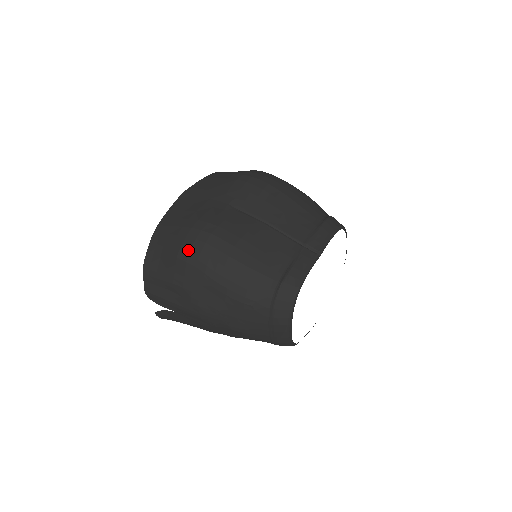
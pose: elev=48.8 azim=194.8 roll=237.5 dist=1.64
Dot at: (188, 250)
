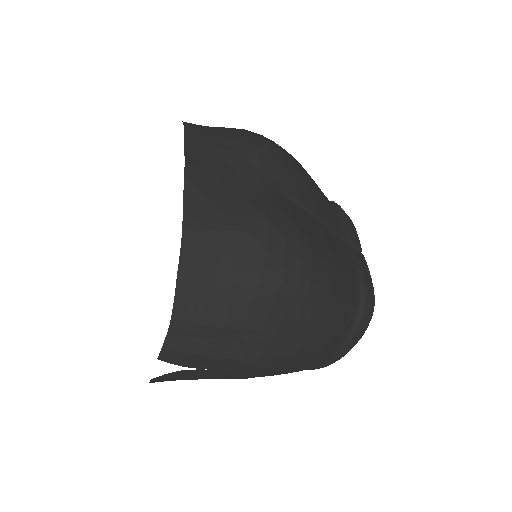
Dot at: (280, 273)
